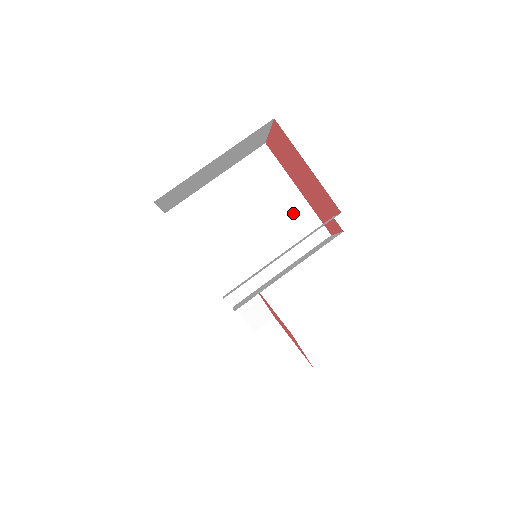
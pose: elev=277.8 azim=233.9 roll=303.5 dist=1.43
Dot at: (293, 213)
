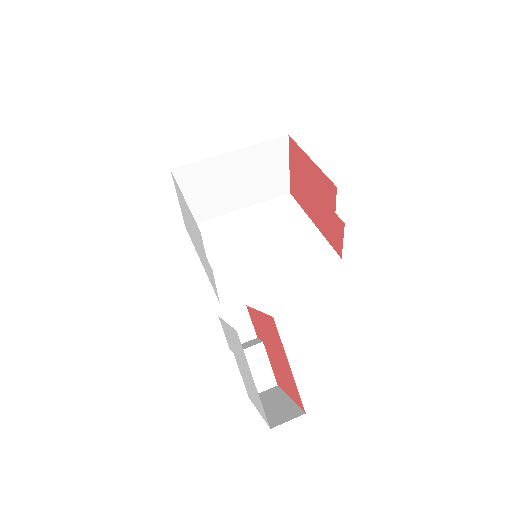
Dot at: (305, 239)
